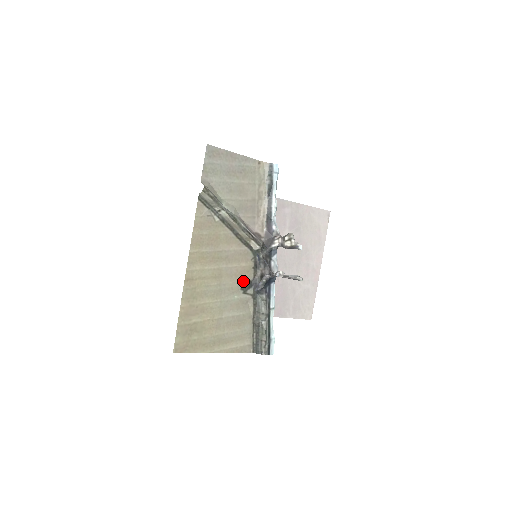
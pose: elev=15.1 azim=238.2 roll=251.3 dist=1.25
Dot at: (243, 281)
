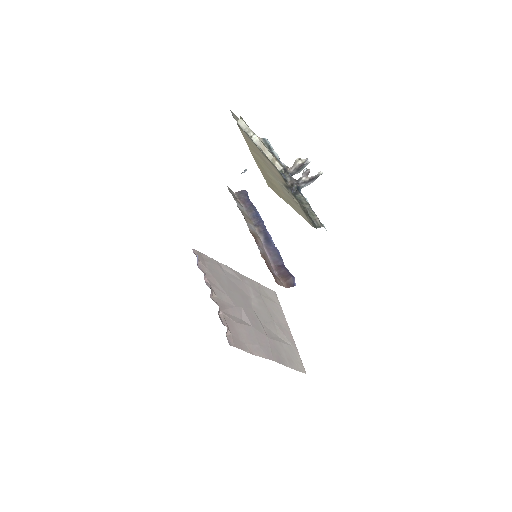
Dot at: (283, 182)
